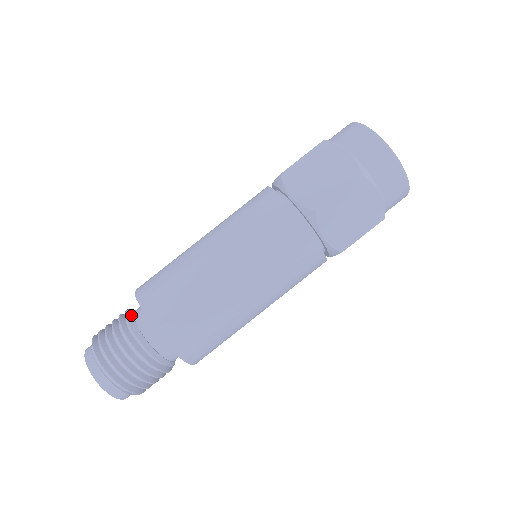
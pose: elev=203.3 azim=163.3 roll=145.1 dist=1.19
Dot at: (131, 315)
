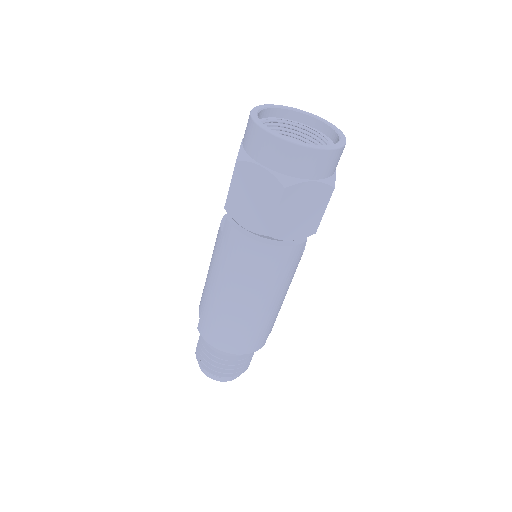
Dot at: occluded
